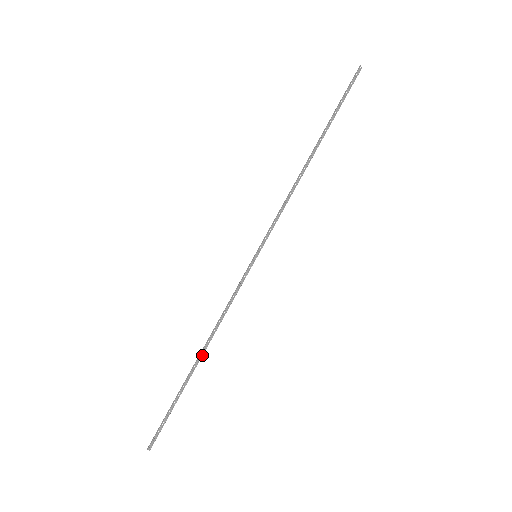
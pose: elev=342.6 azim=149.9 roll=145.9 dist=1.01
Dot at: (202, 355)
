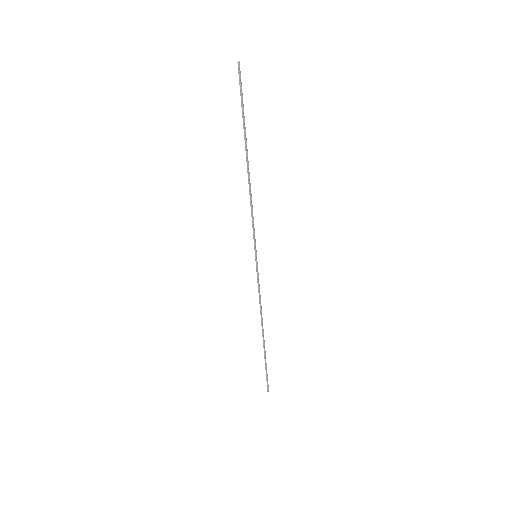
Dot at: (263, 331)
